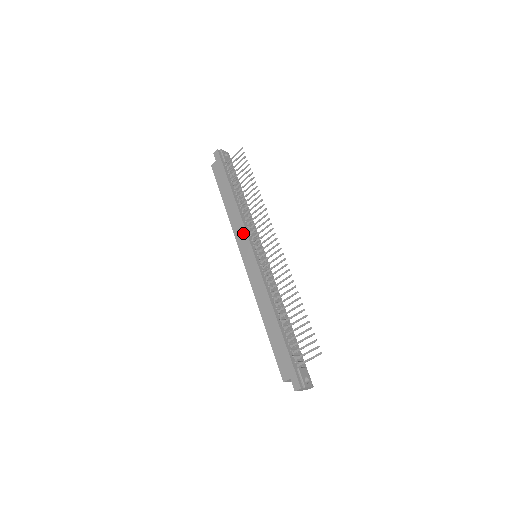
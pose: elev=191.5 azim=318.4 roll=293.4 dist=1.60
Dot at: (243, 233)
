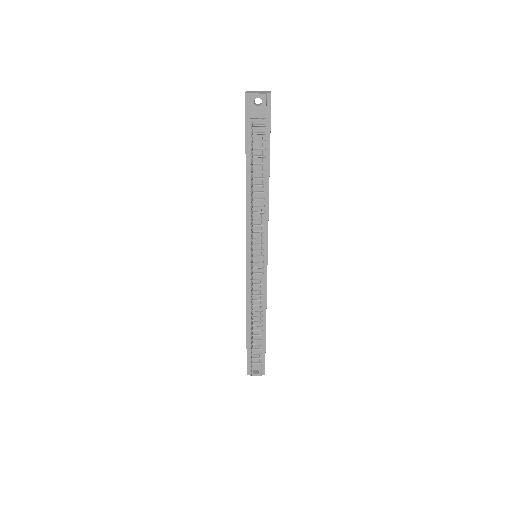
Dot at: (246, 230)
